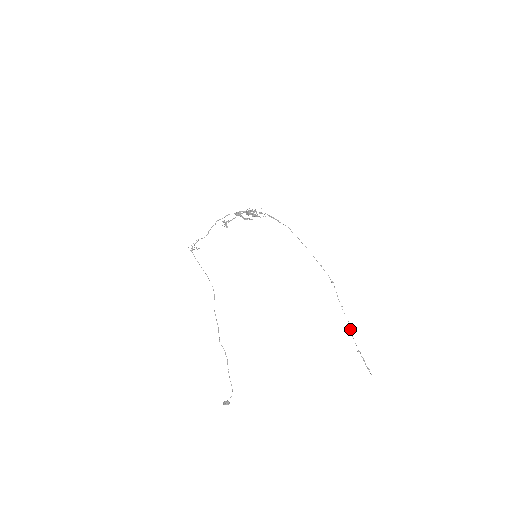
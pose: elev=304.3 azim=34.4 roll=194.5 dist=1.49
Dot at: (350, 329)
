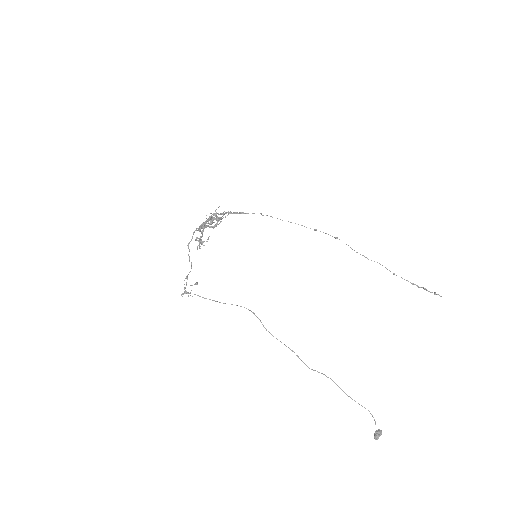
Dot at: occluded
